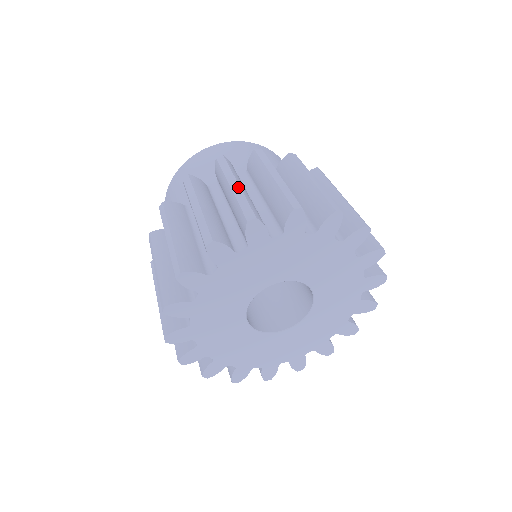
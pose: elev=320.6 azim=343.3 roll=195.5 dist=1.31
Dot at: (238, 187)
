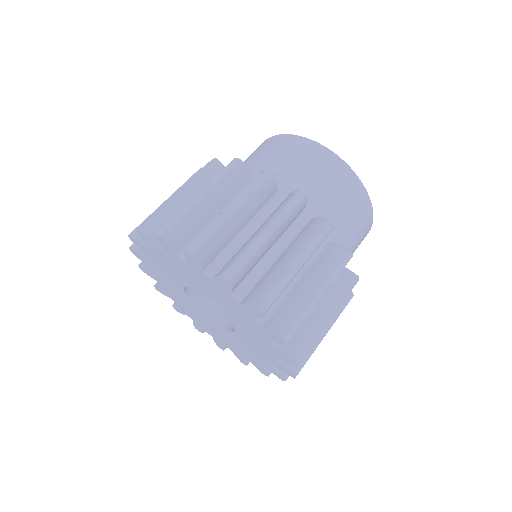
Dot at: (174, 196)
